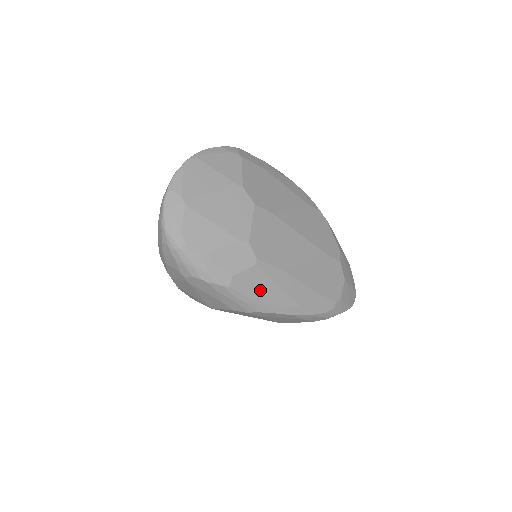
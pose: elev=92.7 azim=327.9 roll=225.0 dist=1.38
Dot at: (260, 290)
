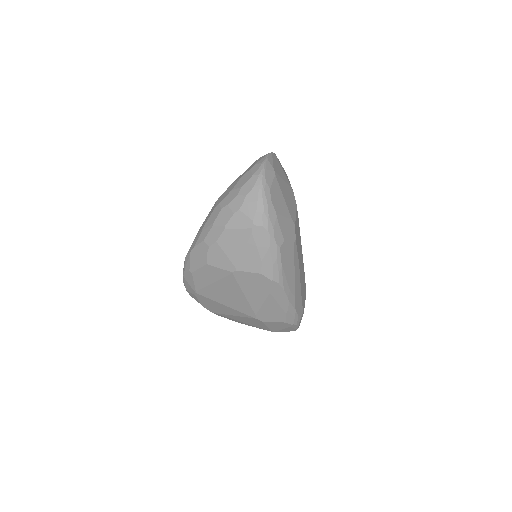
Dot at: (288, 265)
